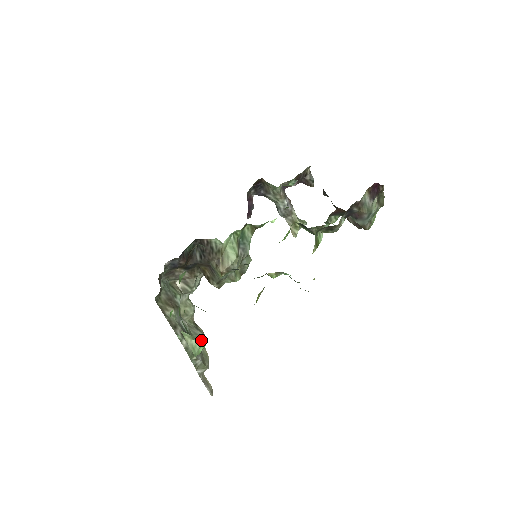
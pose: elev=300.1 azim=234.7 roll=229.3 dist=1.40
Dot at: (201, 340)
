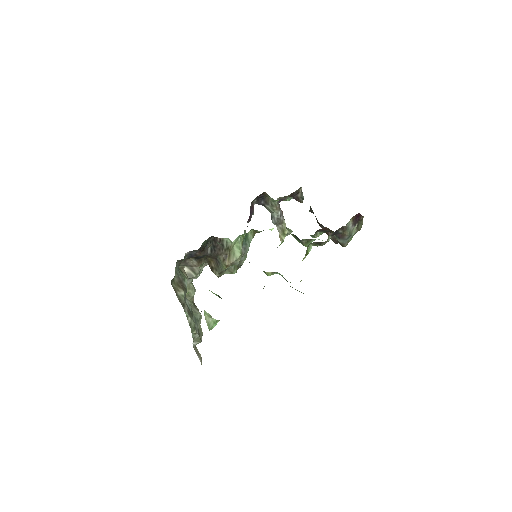
Dot at: (199, 318)
